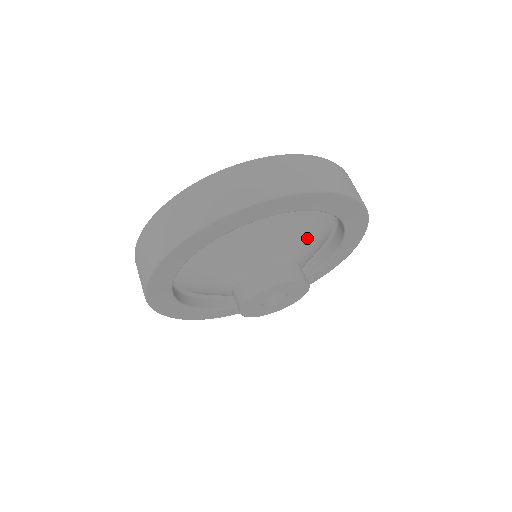
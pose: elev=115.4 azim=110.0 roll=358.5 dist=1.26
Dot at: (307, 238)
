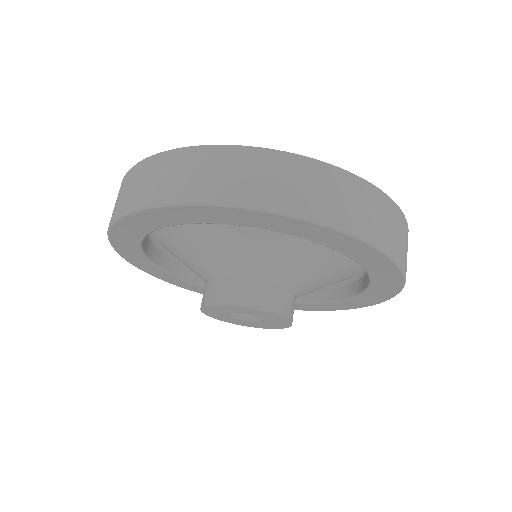
Dot at: (320, 274)
